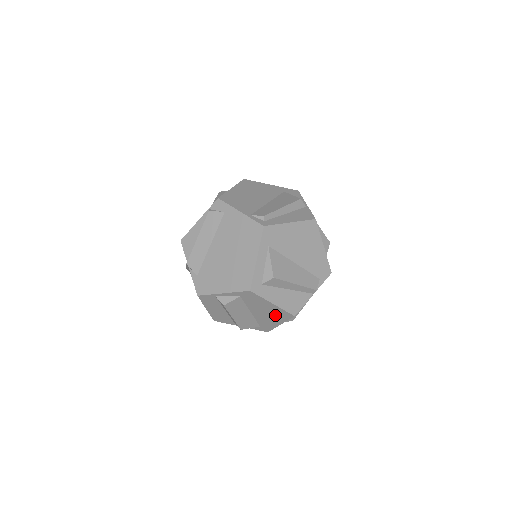
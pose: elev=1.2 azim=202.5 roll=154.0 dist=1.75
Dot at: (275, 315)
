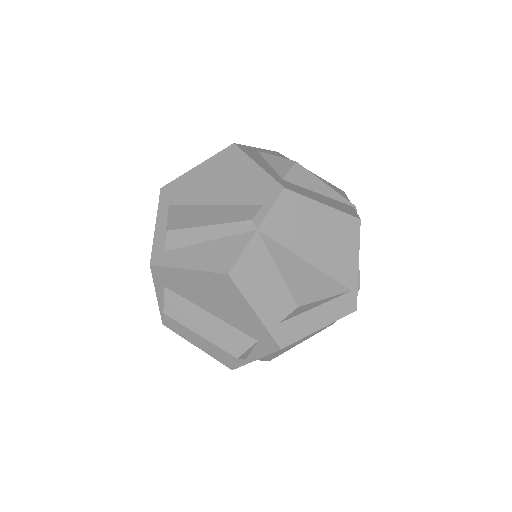
Dot at: (222, 294)
